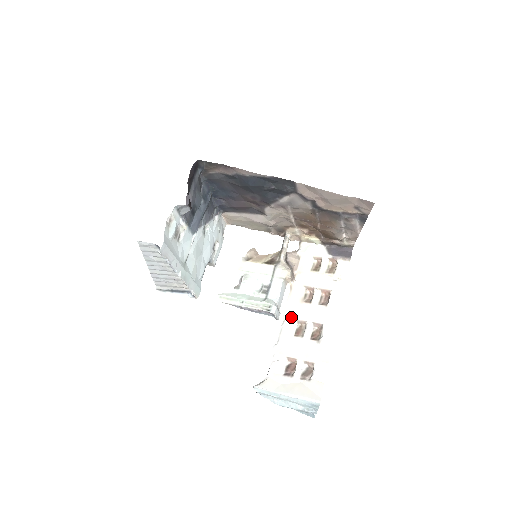
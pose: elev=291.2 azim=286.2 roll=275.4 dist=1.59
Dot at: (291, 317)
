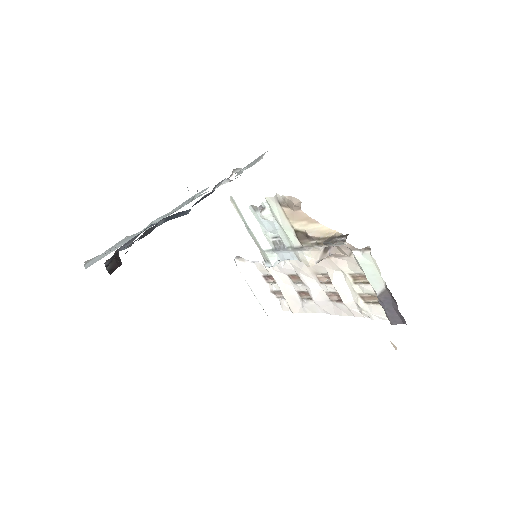
Dot at: (295, 268)
